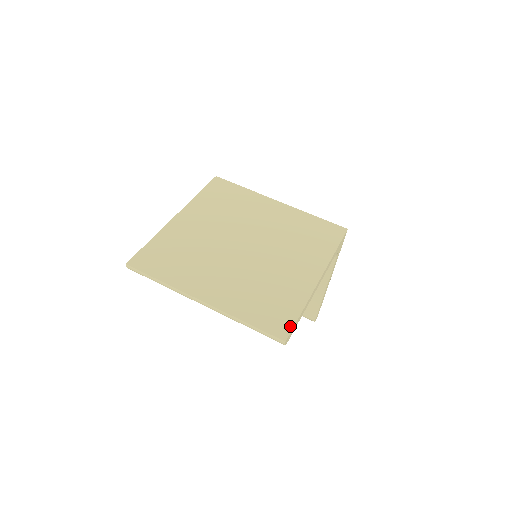
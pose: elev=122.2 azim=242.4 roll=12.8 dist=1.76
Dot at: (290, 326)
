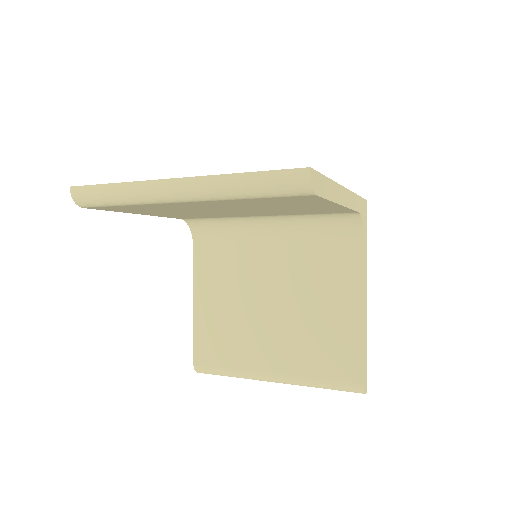
Dot at: occluded
